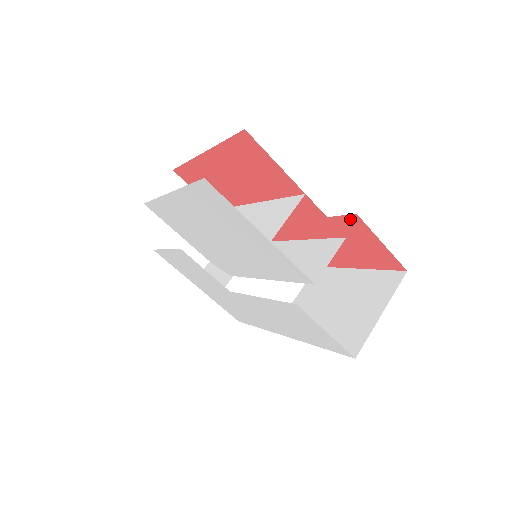
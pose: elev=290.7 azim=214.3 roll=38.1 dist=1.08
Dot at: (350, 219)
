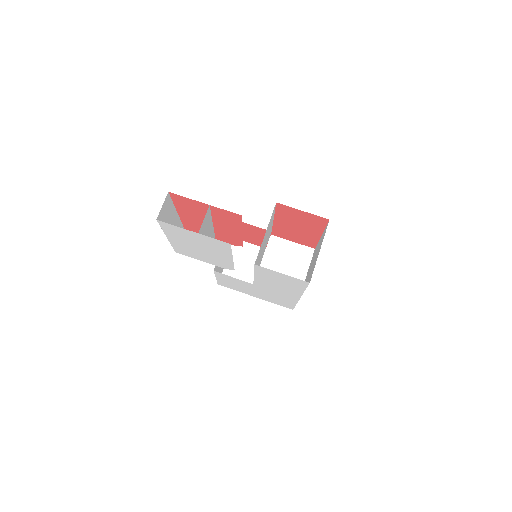
Dot at: (279, 207)
